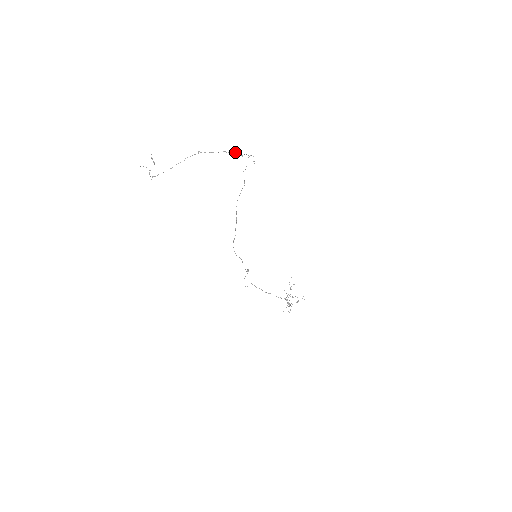
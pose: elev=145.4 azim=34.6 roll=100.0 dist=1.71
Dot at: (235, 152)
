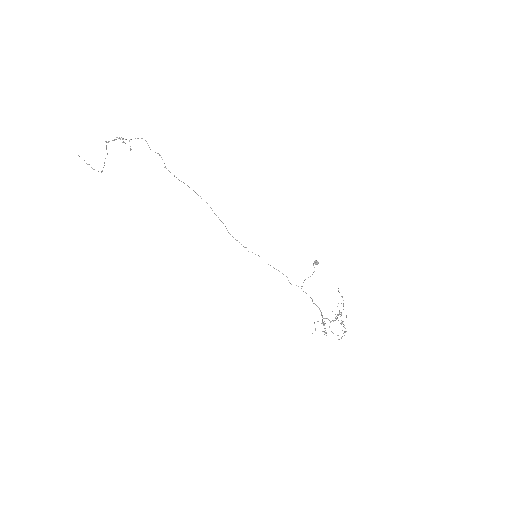
Dot at: occluded
